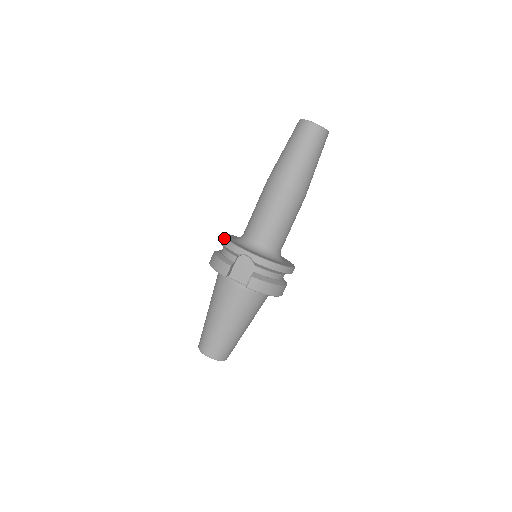
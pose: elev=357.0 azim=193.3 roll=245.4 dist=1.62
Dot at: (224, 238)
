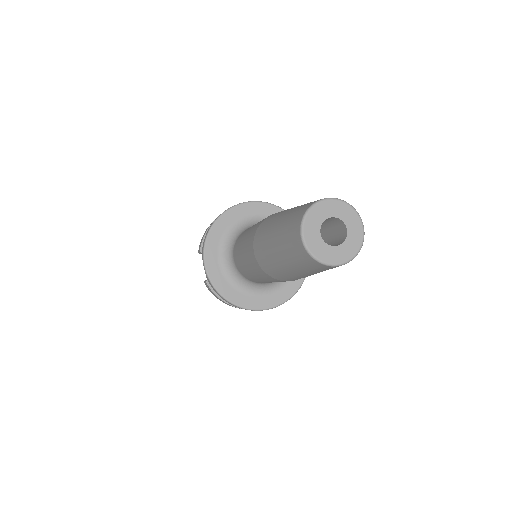
Dot at: (214, 221)
